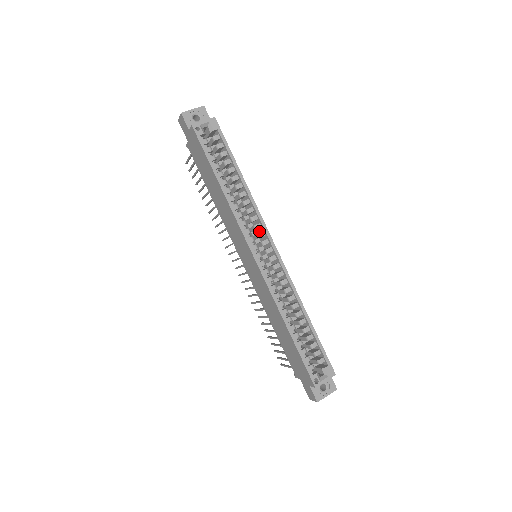
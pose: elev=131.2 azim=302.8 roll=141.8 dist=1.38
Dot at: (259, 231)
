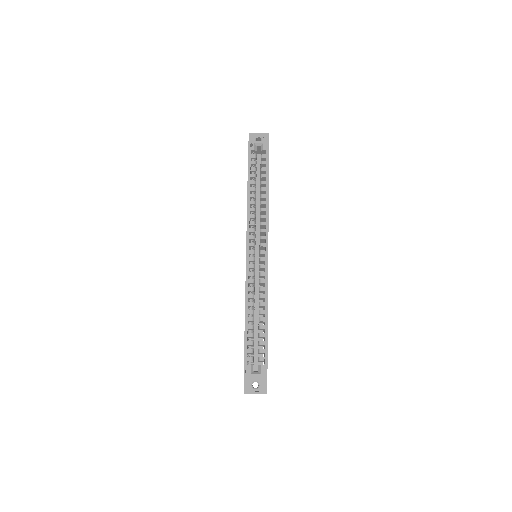
Dot at: occluded
